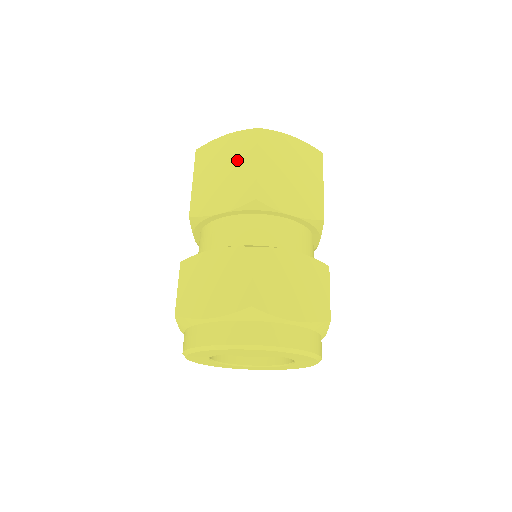
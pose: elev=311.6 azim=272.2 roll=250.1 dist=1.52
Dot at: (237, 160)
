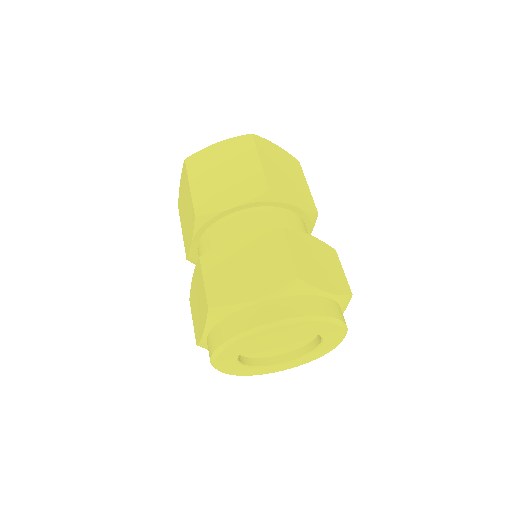
Dot at: (237, 161)
